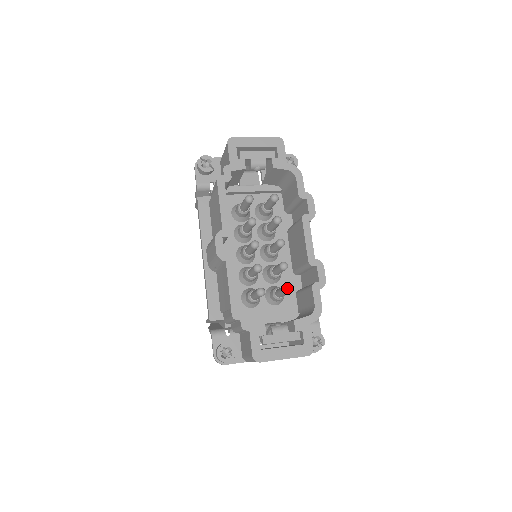
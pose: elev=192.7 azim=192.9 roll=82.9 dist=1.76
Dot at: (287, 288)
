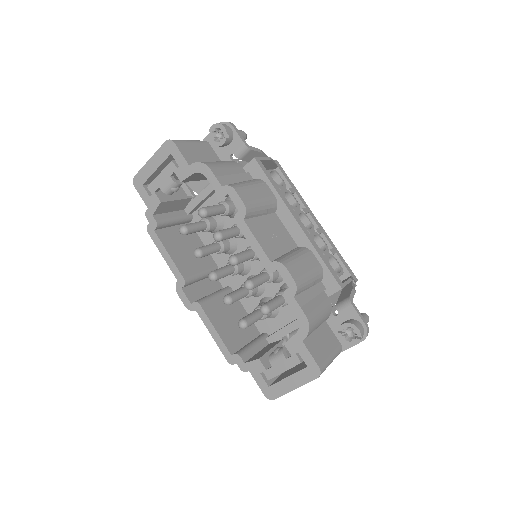
Dot at: (261, 310)
